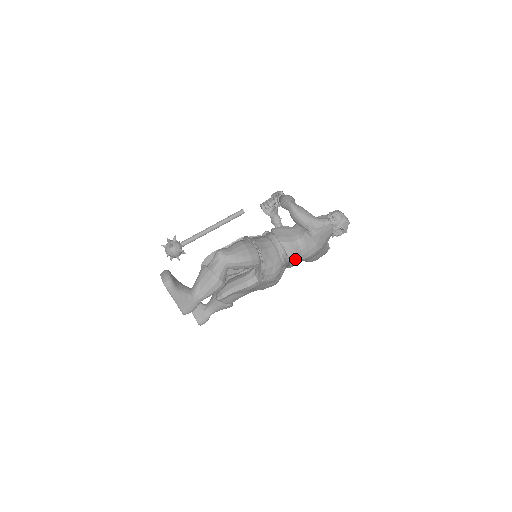
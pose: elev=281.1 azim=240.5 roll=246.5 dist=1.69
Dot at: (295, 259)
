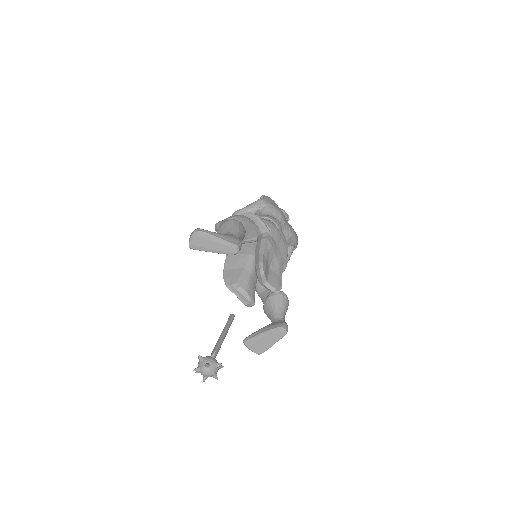
Dot at: (274, 219)
